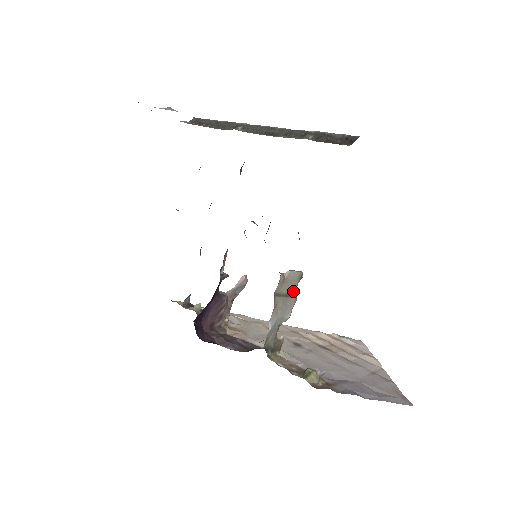
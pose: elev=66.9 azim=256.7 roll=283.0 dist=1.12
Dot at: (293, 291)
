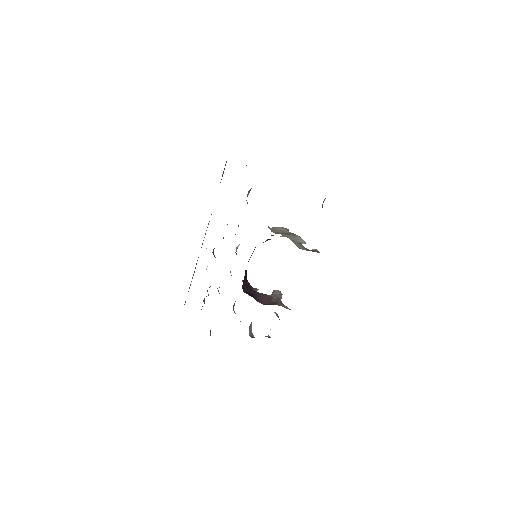
Dot at: (289, 233)
